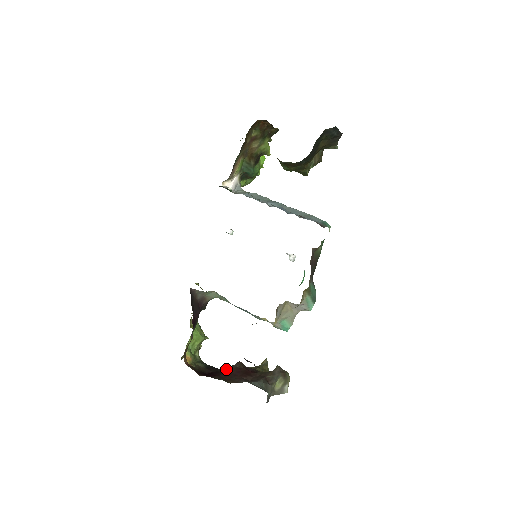
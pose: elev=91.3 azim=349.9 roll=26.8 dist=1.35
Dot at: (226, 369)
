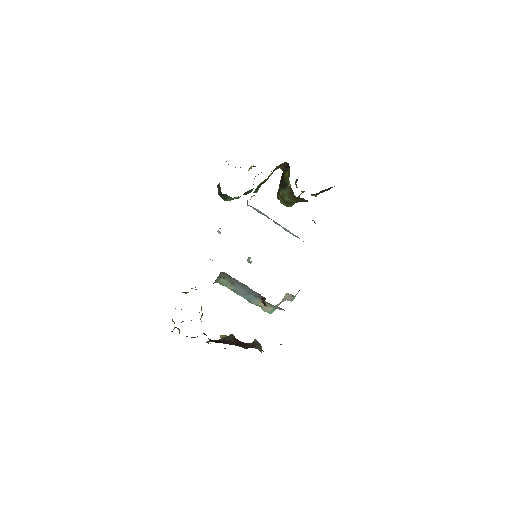
Dot at: (222, 339)
